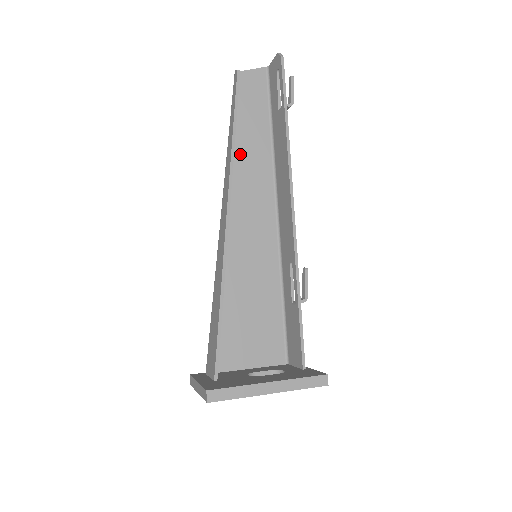
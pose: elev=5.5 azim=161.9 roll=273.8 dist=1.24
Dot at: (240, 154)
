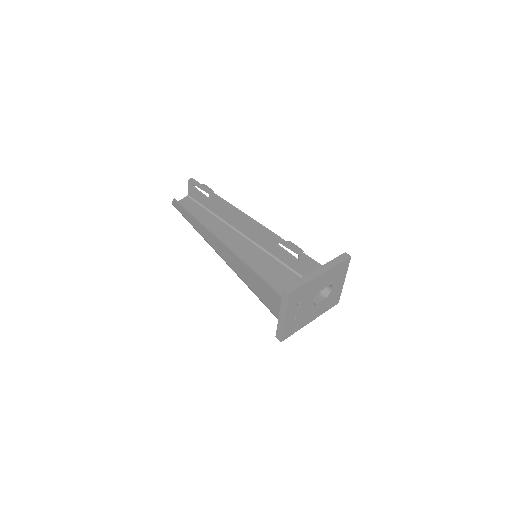
Dot at: occluded
